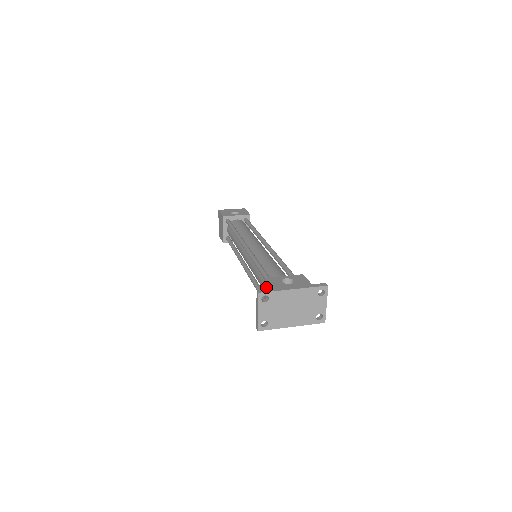
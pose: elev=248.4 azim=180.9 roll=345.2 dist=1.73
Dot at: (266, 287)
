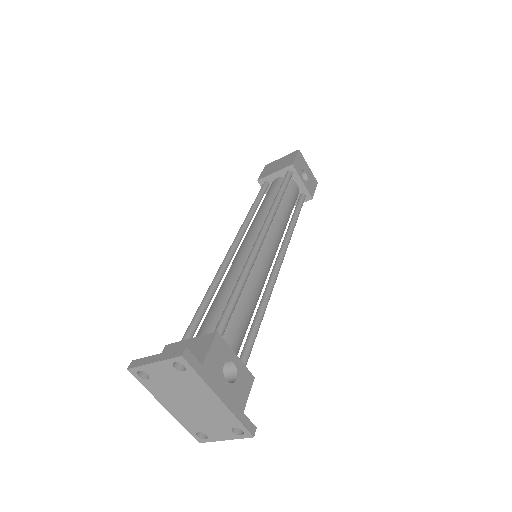
Dot at: (204, 344)
